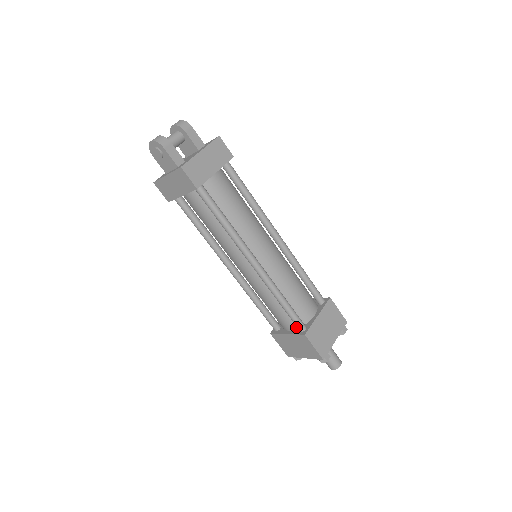
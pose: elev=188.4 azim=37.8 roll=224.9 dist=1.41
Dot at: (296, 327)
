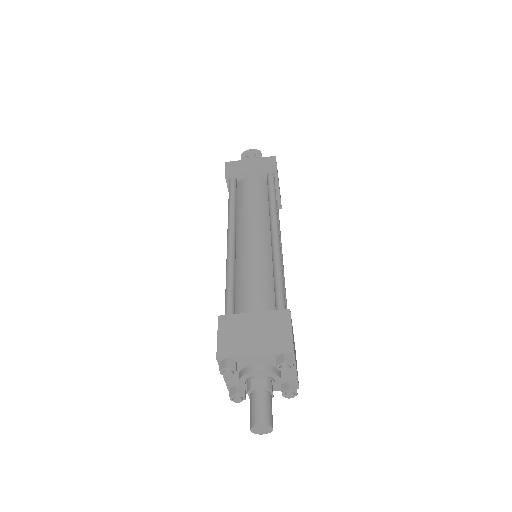
Dot at: occluded
